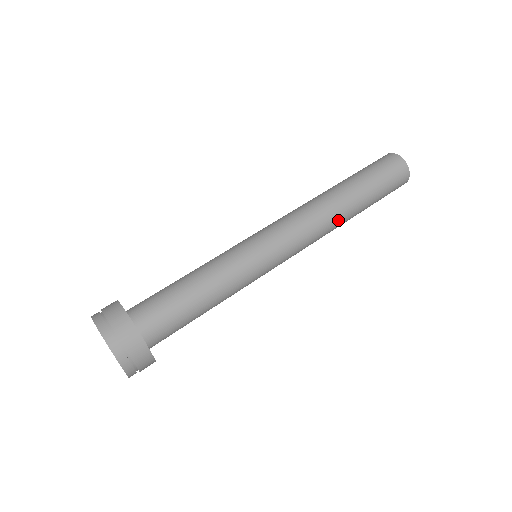
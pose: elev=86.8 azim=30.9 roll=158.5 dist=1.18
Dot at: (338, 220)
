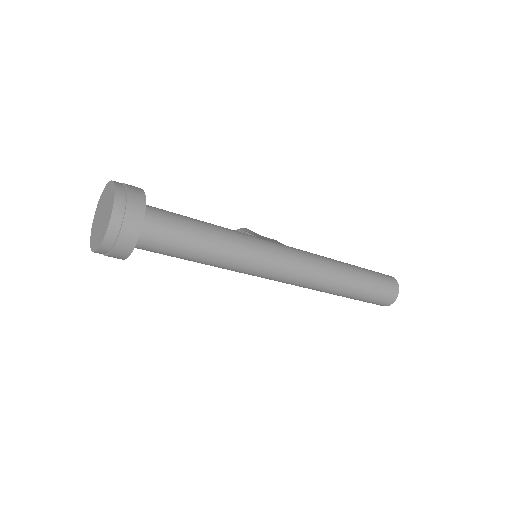
Dot at: (327, 289)
